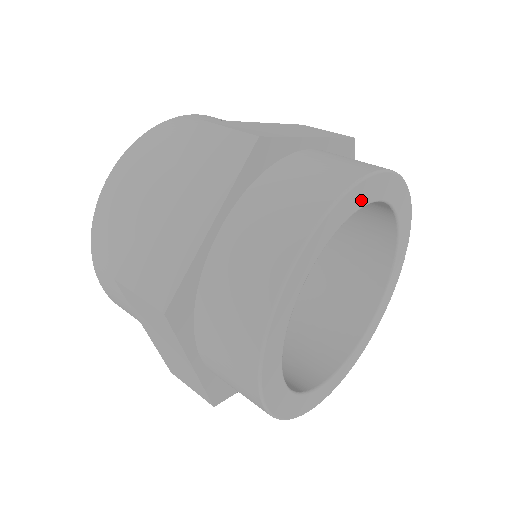
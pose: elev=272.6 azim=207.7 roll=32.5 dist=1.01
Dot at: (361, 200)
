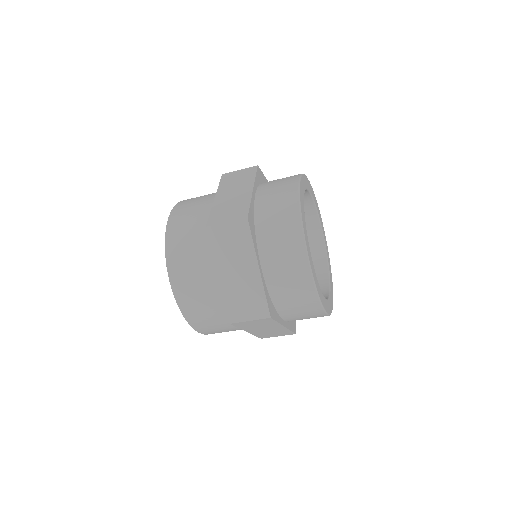
Dot at: (308, 186)
